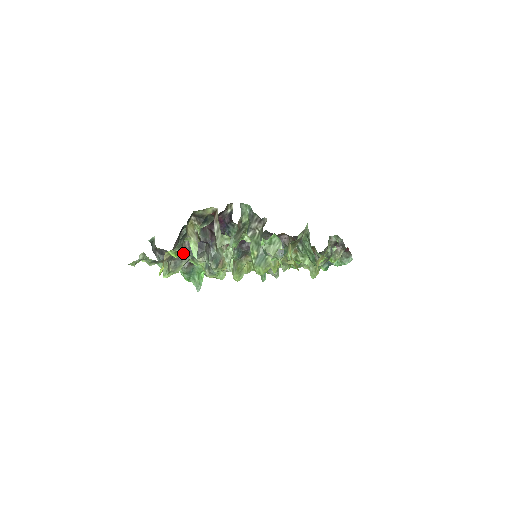
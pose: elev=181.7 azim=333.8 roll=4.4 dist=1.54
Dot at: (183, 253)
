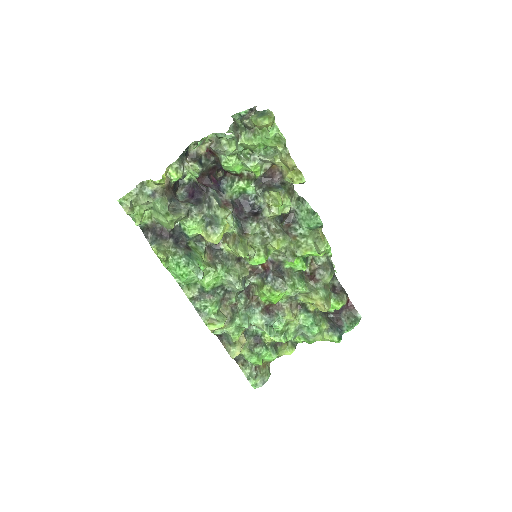
Dot at: (181, 202)
